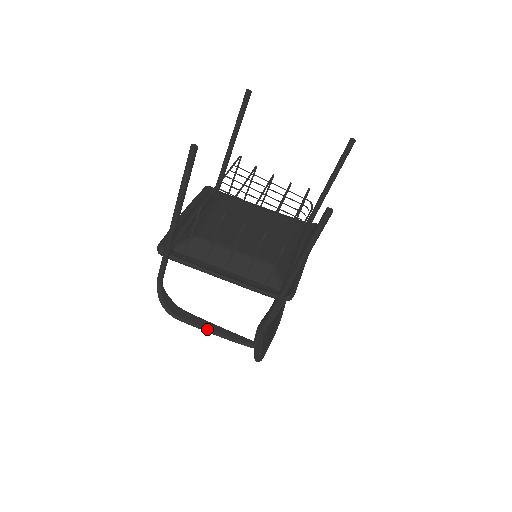
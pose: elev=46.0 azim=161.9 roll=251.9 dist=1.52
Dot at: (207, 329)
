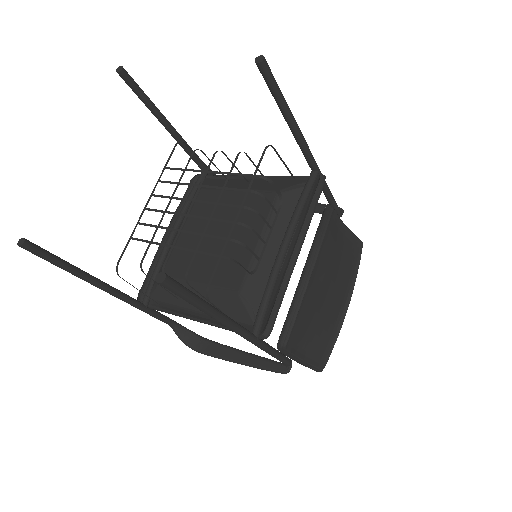
Dot at: (233, 360)
